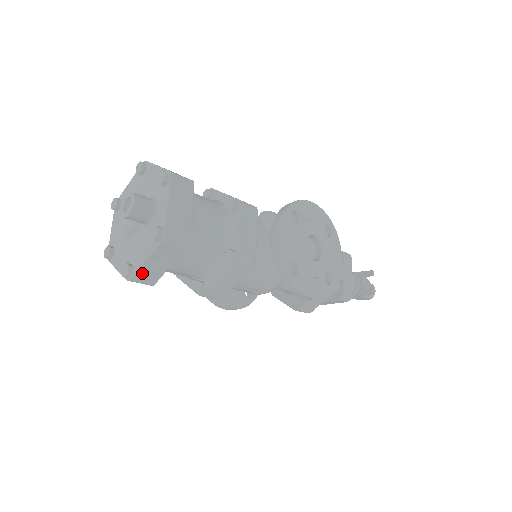
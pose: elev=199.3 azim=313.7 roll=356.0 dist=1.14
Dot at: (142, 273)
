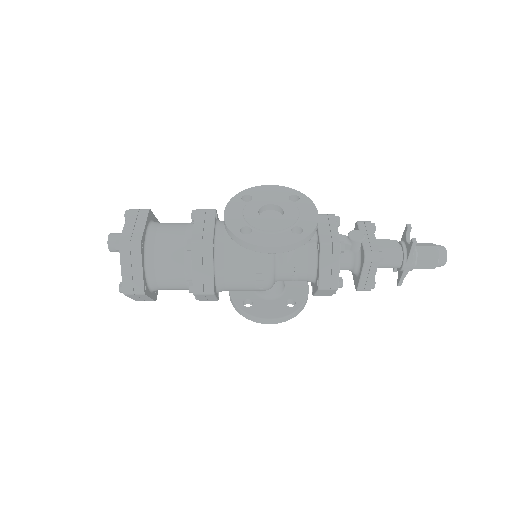
Dot at: (127, 282)
